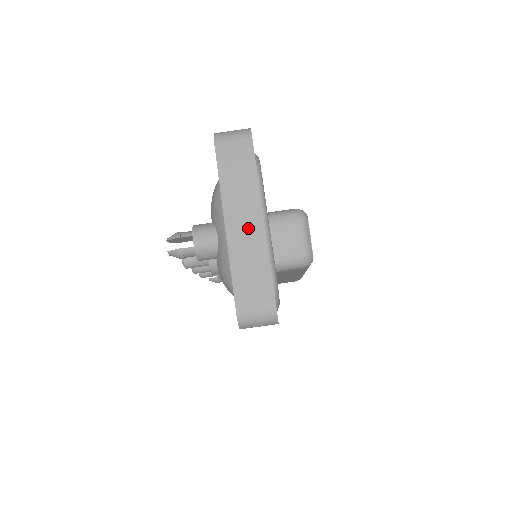
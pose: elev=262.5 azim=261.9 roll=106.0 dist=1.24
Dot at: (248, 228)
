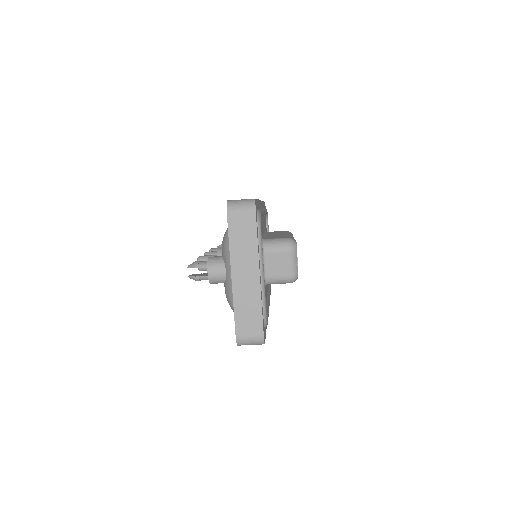
Dot at: (248, 280)
